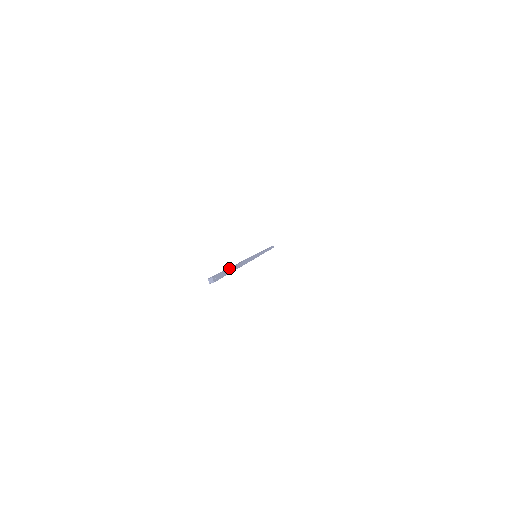
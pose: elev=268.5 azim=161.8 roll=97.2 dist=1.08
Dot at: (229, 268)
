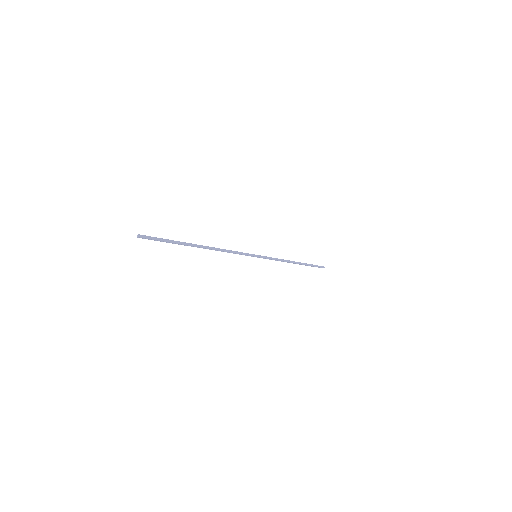
Dot at: (176, 241)
